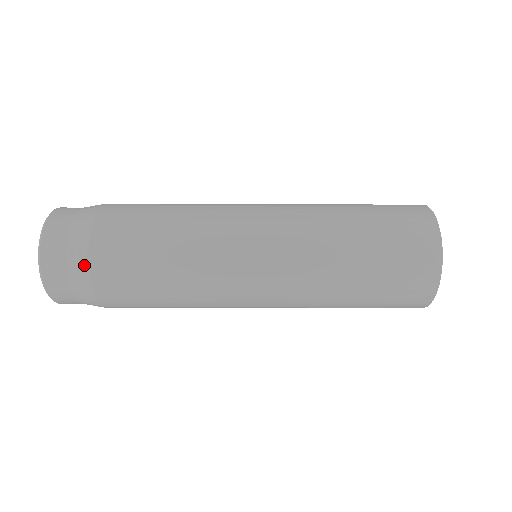
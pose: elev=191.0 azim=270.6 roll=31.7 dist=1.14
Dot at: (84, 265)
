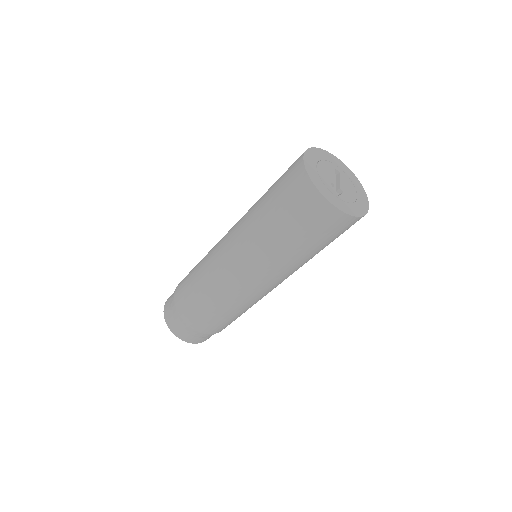
Dot at: occluded
